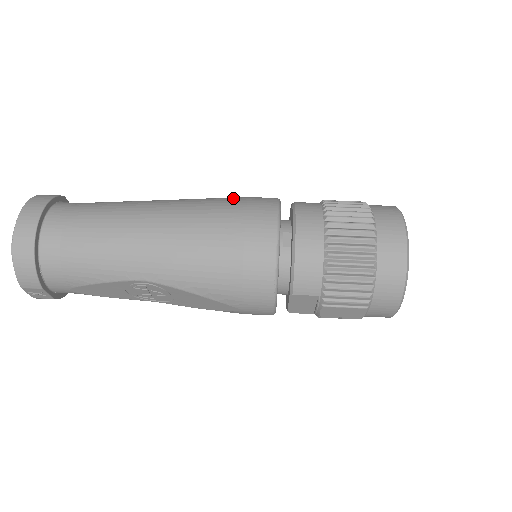
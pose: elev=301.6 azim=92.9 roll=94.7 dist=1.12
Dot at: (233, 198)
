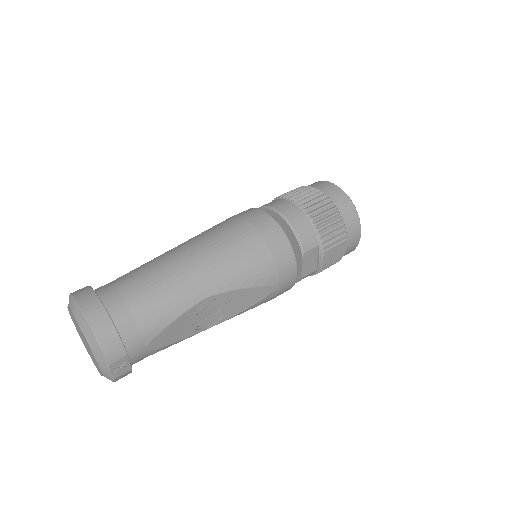
Dot at: (221, 222)
